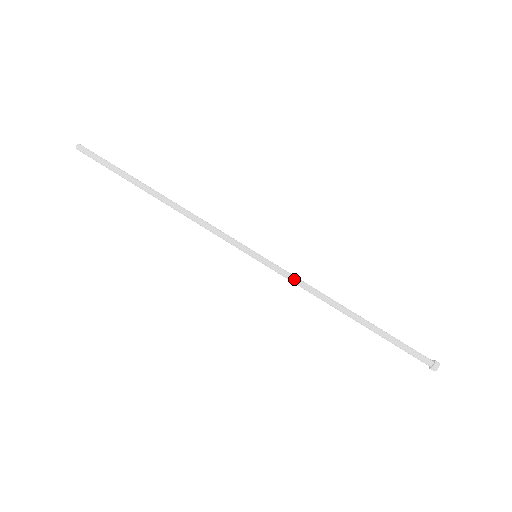
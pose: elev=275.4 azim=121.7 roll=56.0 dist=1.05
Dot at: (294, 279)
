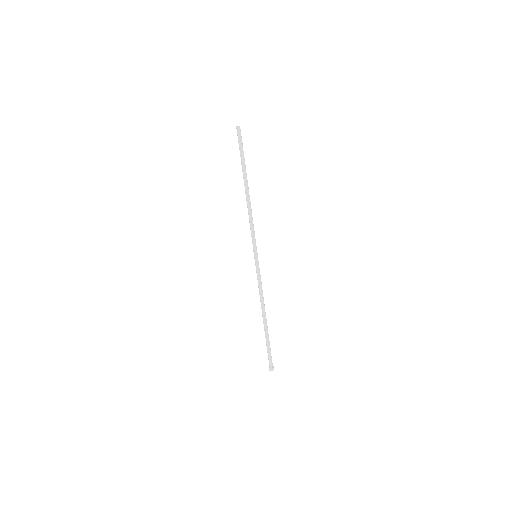
Dot at: occluded
